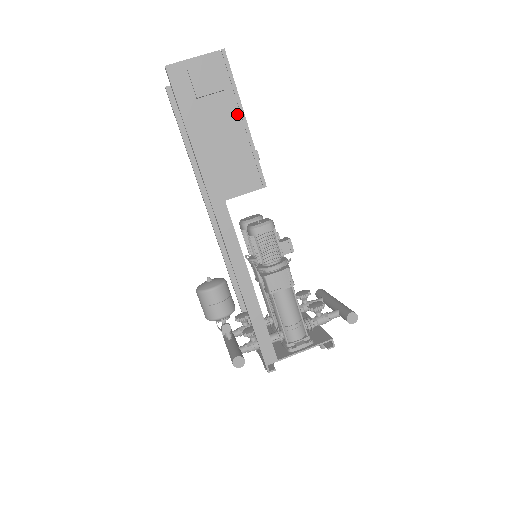
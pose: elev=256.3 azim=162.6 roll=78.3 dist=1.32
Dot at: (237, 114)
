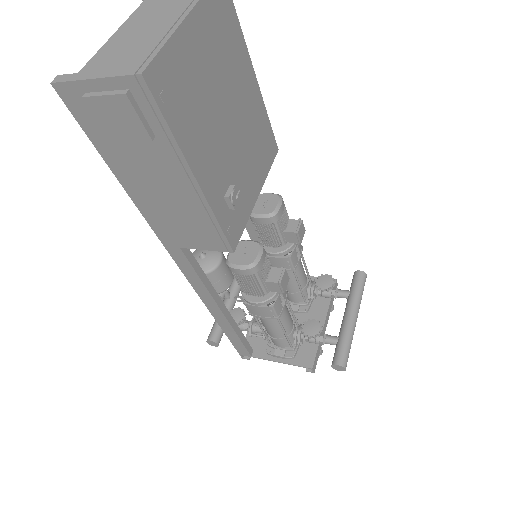
Dot at: (181, 170)
